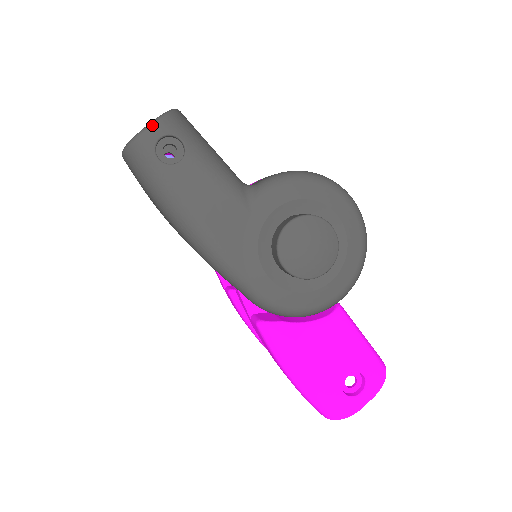
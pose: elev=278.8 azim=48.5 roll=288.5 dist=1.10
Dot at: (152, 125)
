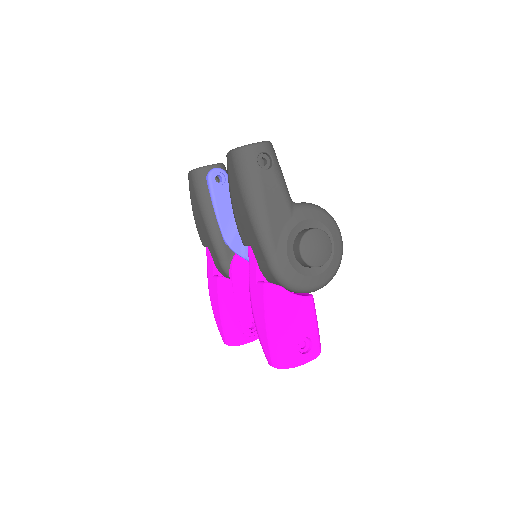
Dot at: (261, 143)
